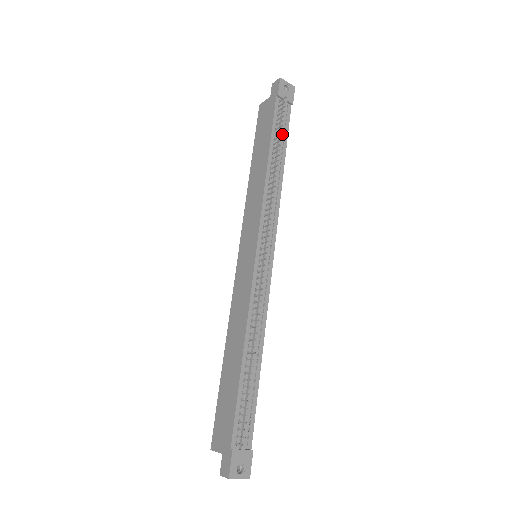
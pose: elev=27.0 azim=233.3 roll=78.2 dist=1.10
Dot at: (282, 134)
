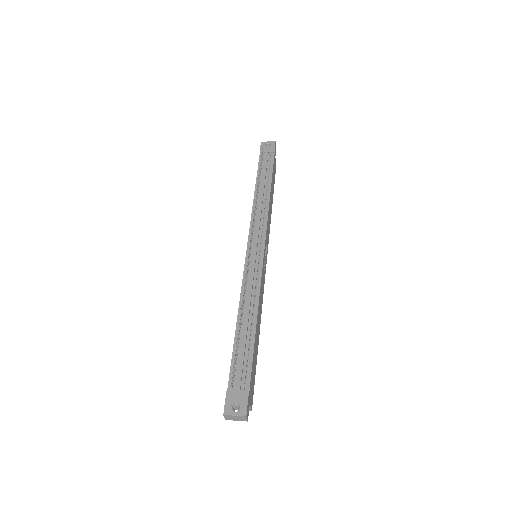
Dot at: (265, 172)
